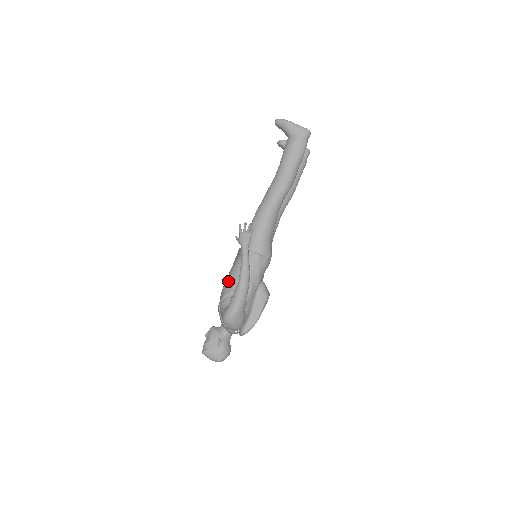
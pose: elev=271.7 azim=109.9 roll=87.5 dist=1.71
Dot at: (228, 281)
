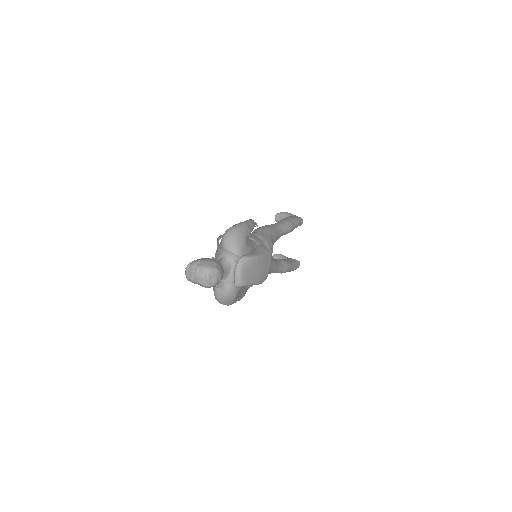
Dot at: occluded
